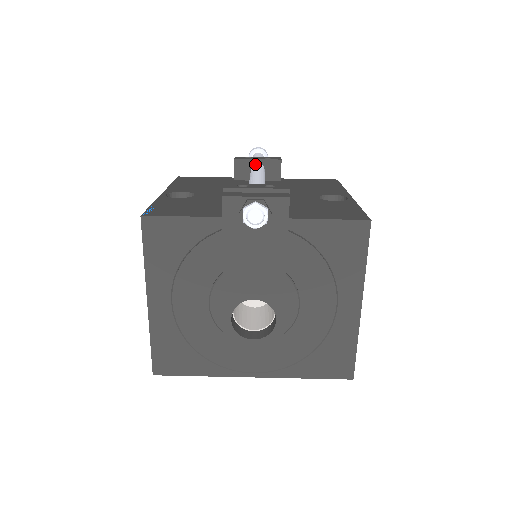
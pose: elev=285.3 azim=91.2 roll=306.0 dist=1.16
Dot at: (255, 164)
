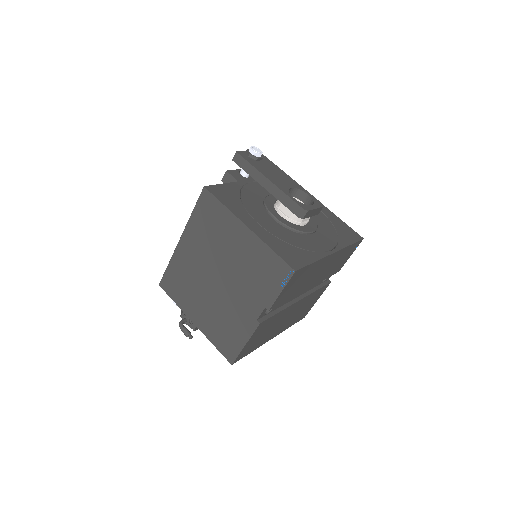
Dot at: occluded
